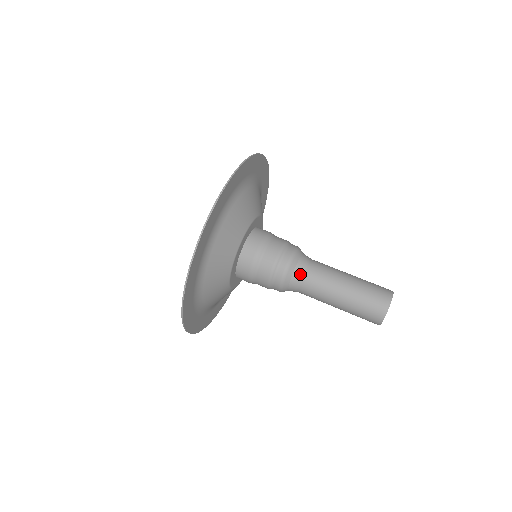
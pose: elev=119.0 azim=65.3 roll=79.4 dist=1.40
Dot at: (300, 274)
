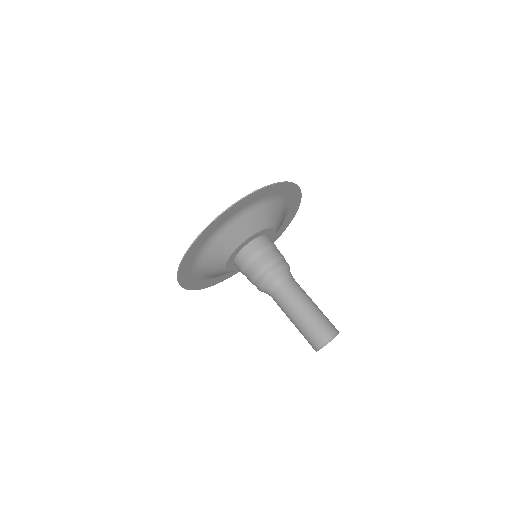
Dot at: (270, 293)
